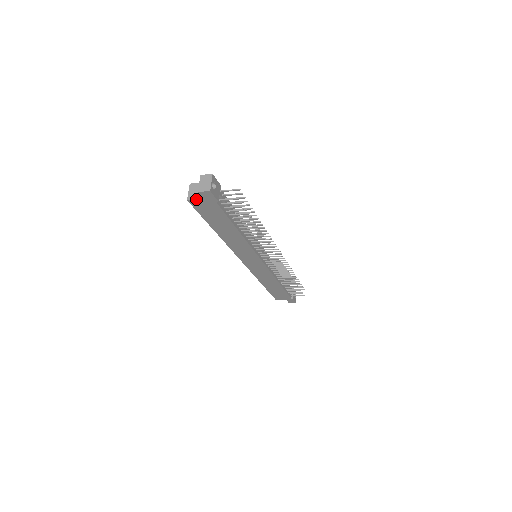
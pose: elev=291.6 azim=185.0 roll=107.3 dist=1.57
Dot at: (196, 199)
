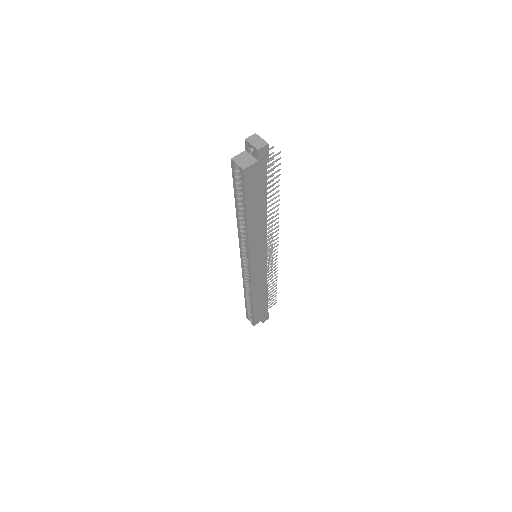
Dot at: (251, 164)
